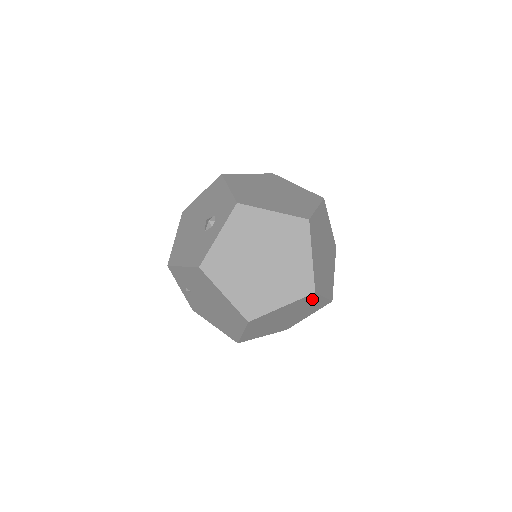
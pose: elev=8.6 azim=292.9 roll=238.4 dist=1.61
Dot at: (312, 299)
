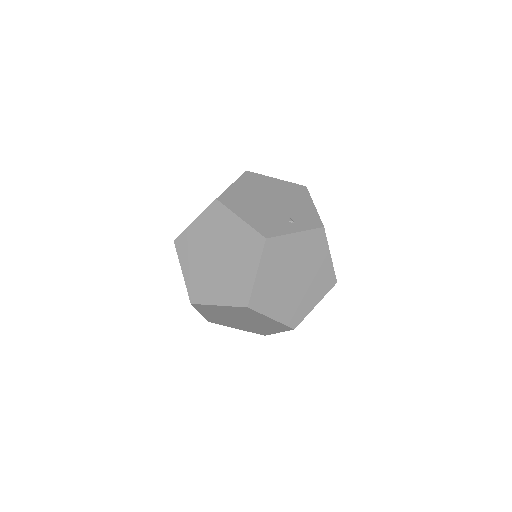
Dot at: occluded
